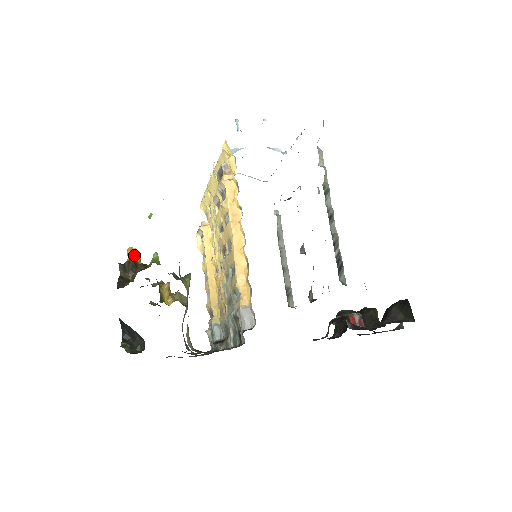
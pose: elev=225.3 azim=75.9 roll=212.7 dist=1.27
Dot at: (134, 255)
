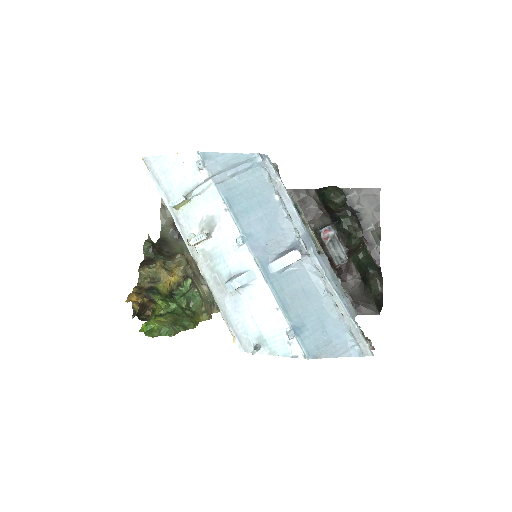
Dot at: (136, 301)
